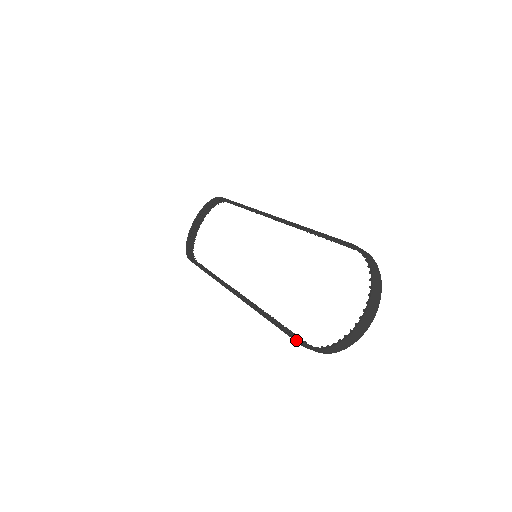
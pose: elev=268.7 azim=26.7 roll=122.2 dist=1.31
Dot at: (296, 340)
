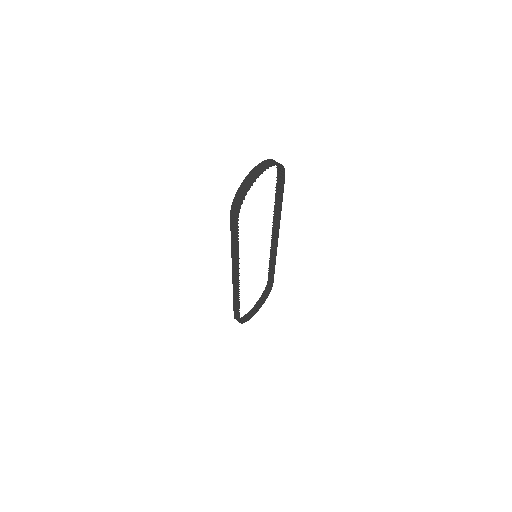
Dot at: (230, 219)
